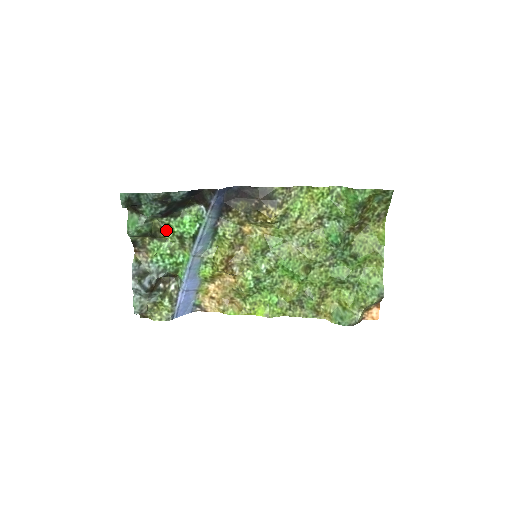
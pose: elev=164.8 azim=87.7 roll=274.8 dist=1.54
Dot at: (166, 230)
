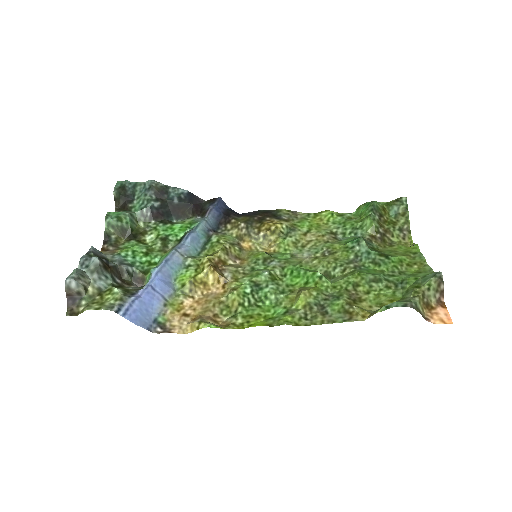
Dot at: (150, 234)
